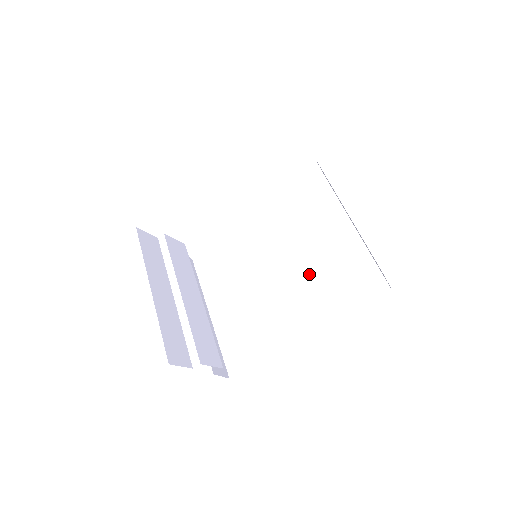
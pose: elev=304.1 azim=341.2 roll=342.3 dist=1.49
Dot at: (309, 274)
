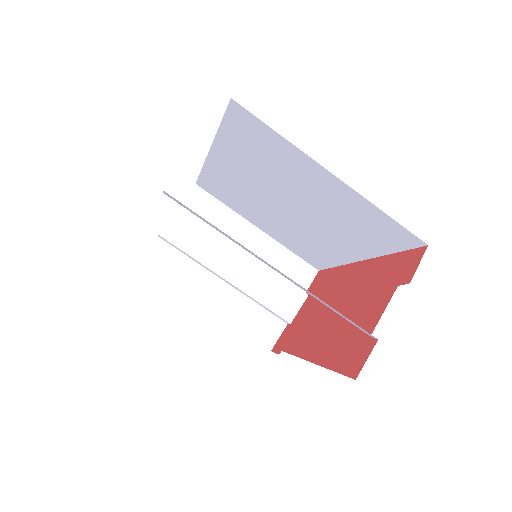
Dot at: (321, 216)
